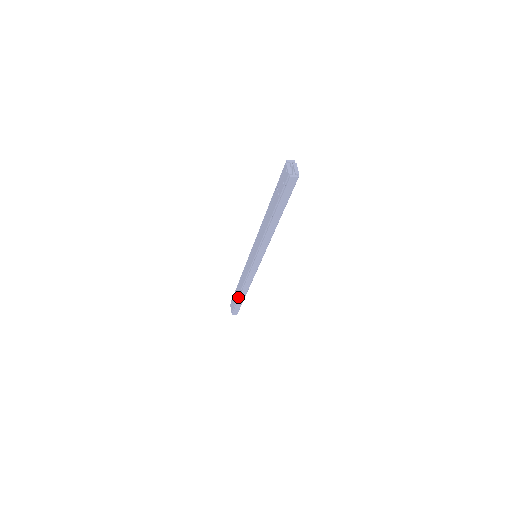
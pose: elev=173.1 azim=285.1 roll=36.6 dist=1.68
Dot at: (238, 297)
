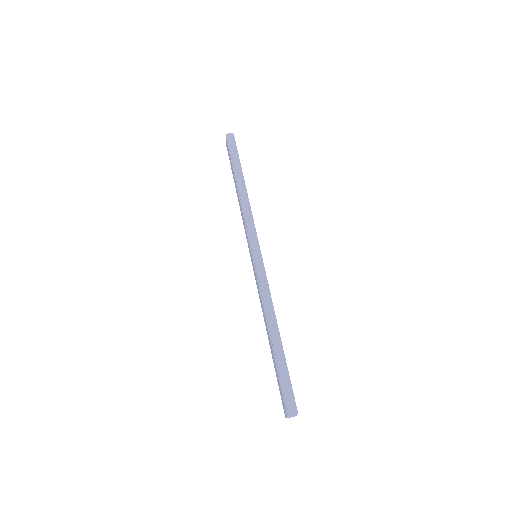
Dot at: occluded
